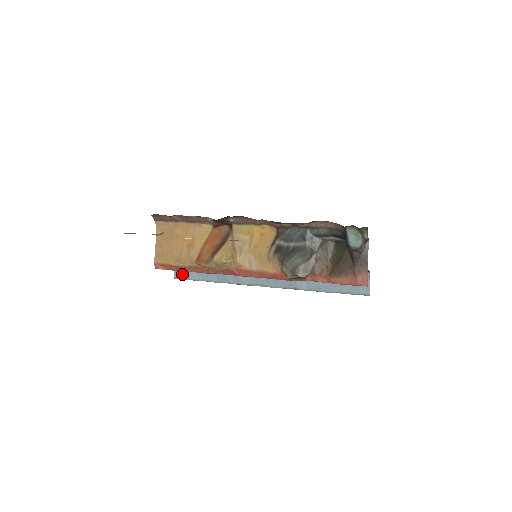
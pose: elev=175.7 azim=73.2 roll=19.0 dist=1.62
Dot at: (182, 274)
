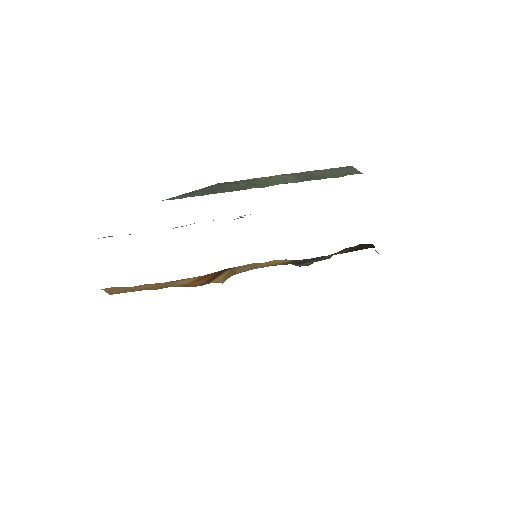
Dot at: (112, 236)
